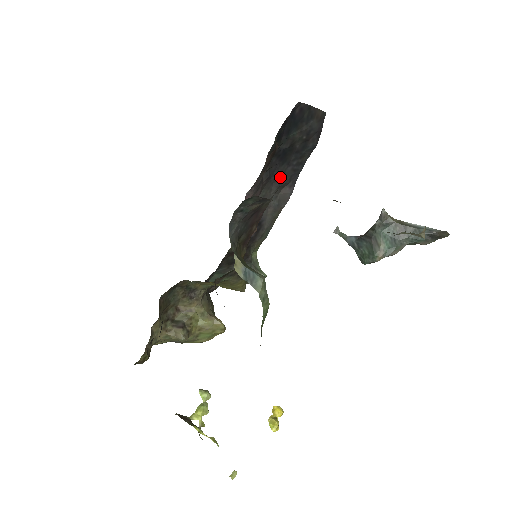
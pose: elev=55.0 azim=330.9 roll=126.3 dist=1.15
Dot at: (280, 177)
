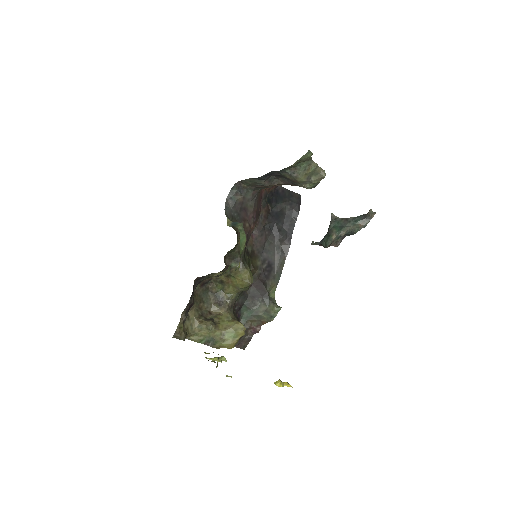
Dot at: (278, 232)
